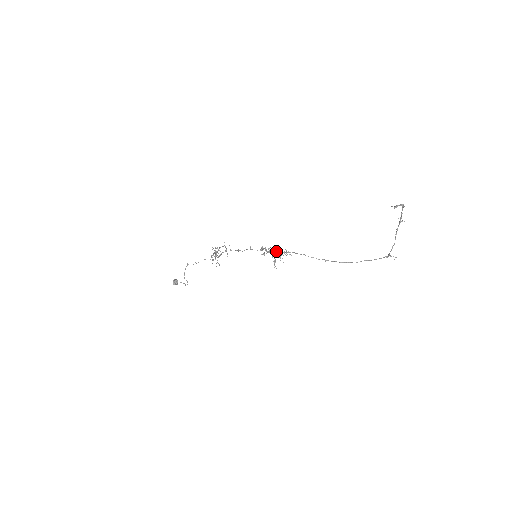
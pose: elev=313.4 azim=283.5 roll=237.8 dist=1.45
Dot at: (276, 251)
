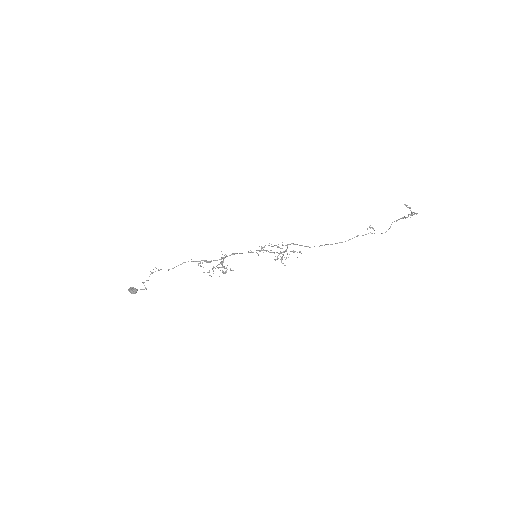
Dot at: (284, 251)
